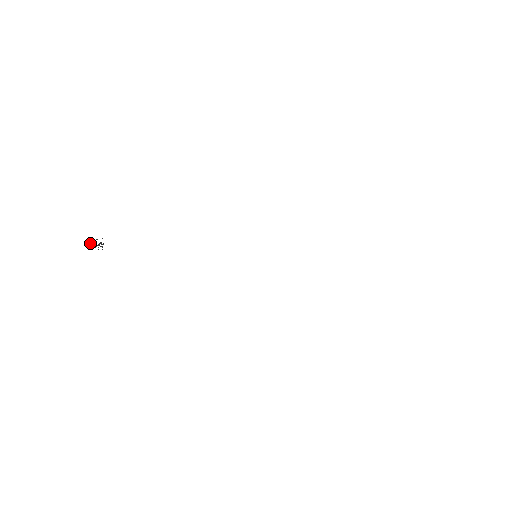
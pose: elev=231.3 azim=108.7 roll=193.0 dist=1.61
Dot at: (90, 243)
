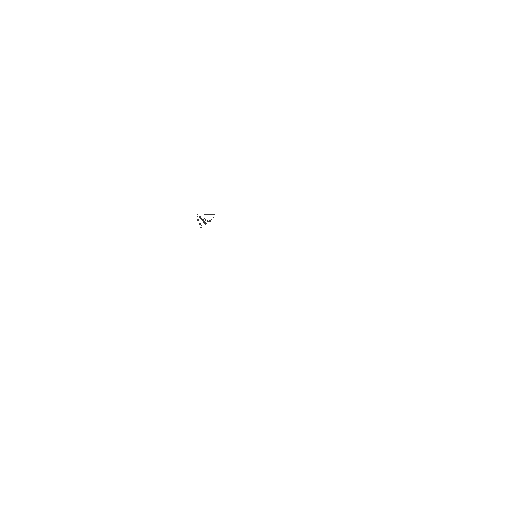
Dot at: (199, 217)
